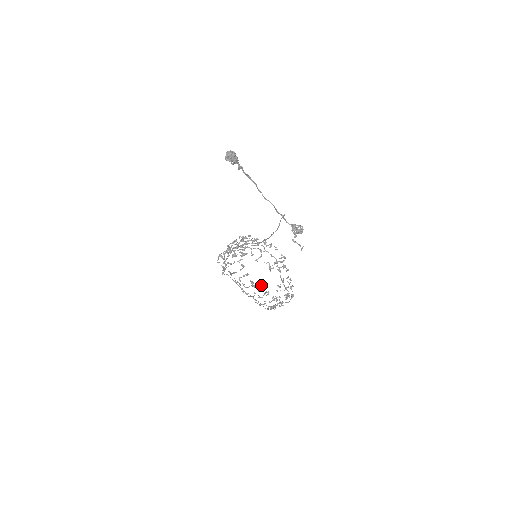
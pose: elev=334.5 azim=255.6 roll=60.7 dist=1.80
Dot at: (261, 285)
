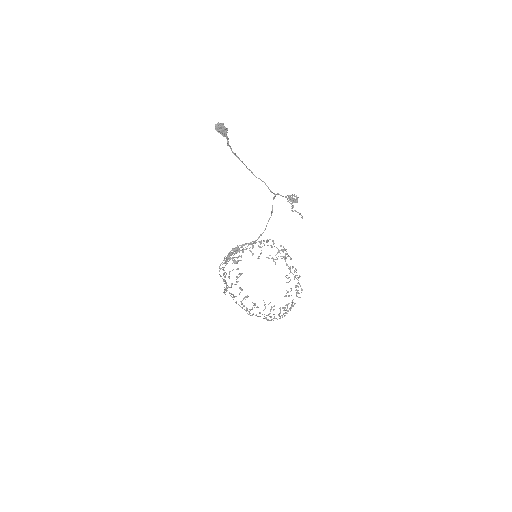
Dot at: occluded
